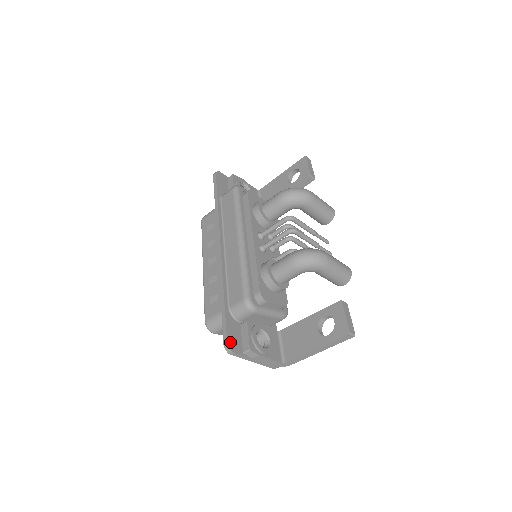
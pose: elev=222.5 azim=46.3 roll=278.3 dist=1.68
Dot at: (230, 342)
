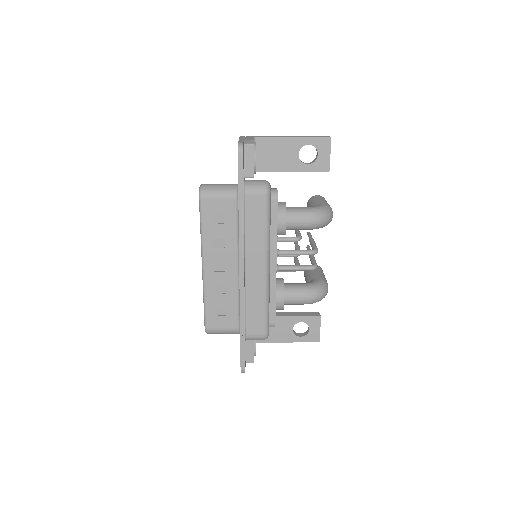
Dot at: occluded
